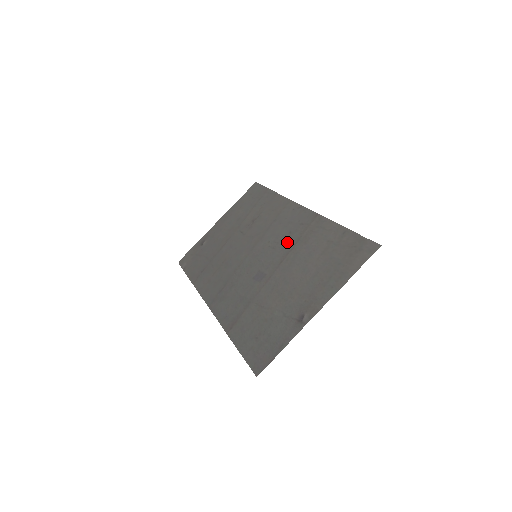
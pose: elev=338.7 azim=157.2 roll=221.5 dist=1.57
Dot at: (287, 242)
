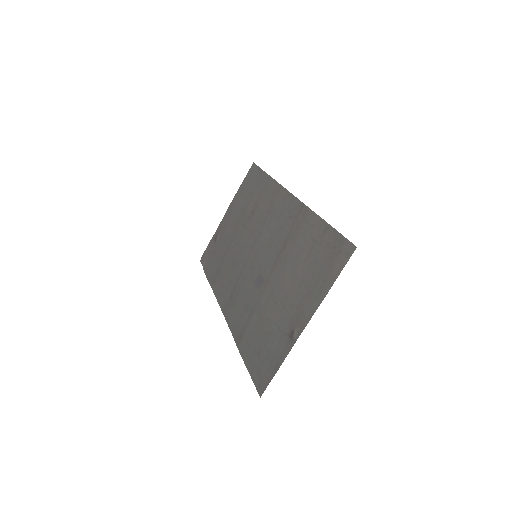
Dot at: (279, 240)
